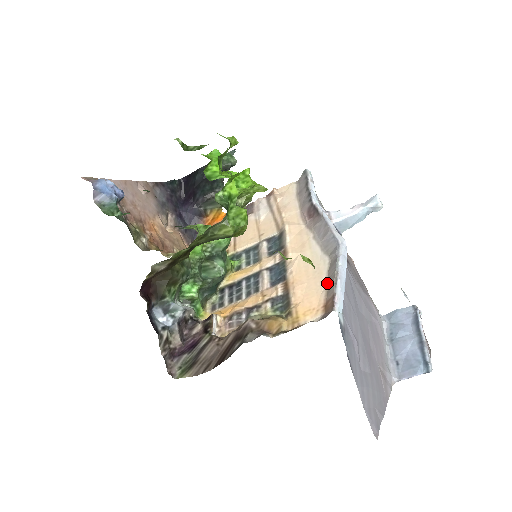
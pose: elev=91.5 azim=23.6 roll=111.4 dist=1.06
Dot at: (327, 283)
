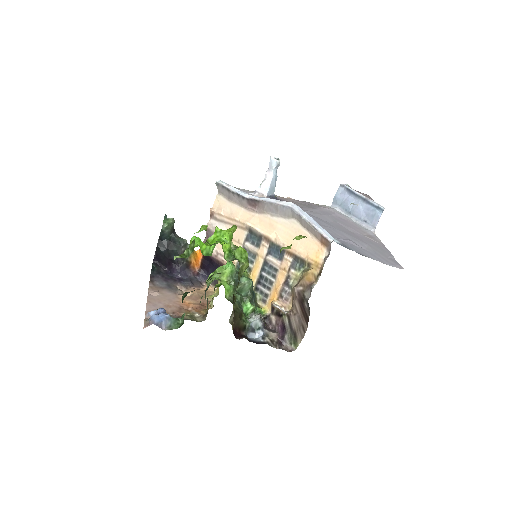
Dot at: (309, 232)
